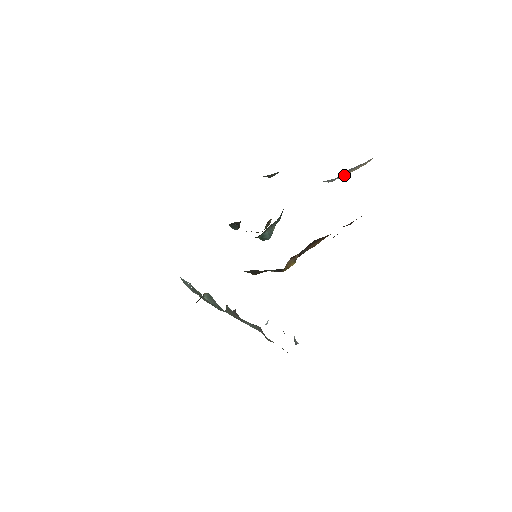
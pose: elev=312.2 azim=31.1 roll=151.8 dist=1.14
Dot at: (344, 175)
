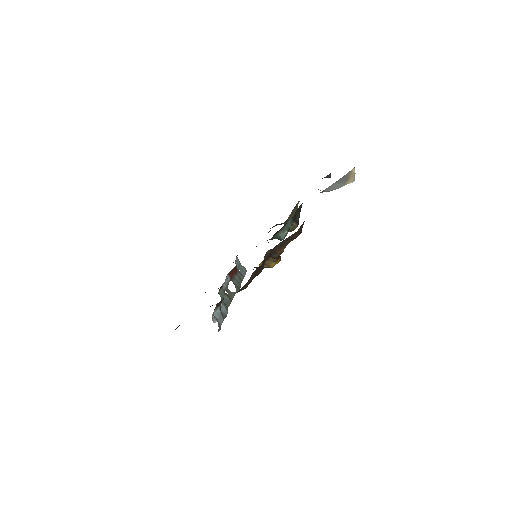
Dot at: (351, 181)
